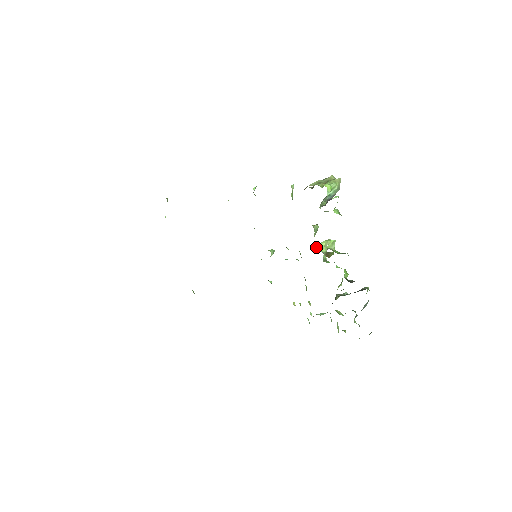
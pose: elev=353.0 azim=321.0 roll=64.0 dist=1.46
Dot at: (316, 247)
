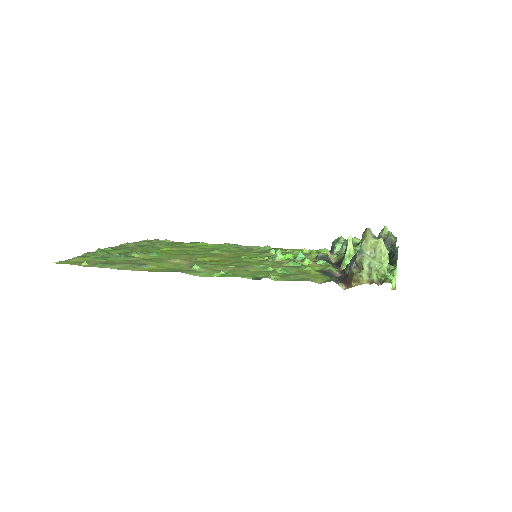
Dot at: occluded
